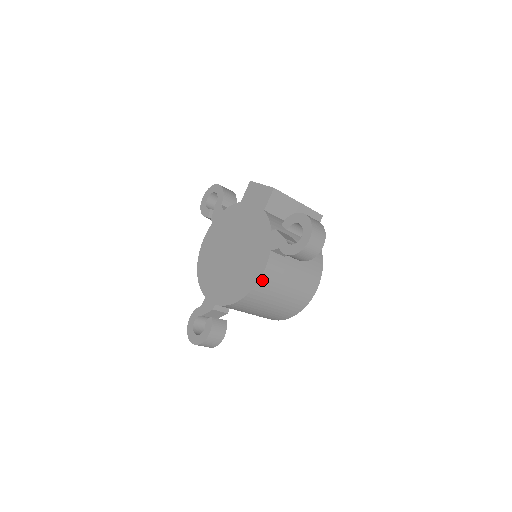
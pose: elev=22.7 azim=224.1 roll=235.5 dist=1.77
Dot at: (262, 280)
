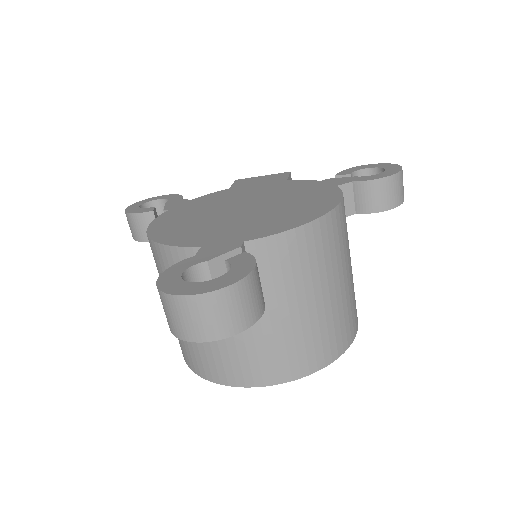
Dot at: (342, 206)
